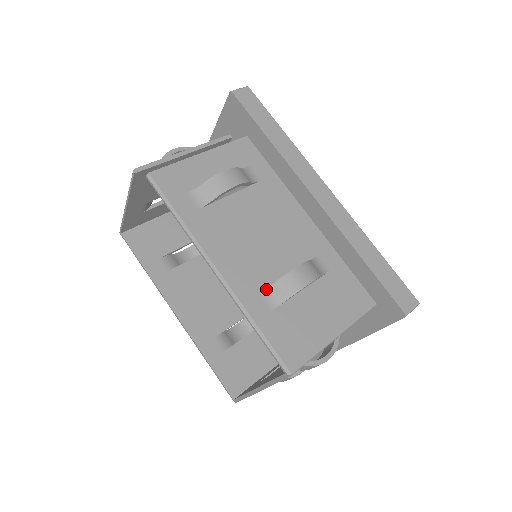
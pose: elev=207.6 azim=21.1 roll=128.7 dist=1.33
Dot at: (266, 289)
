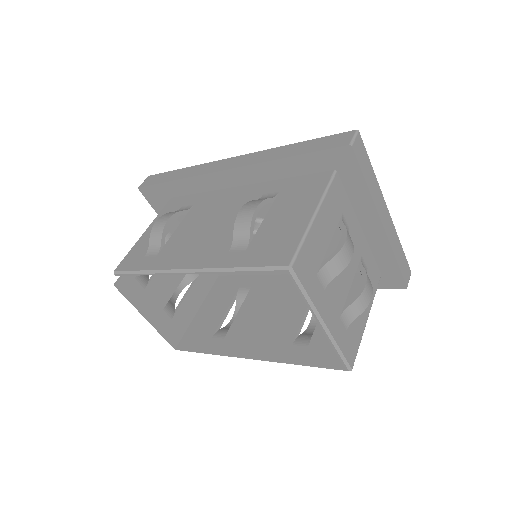
Dot at: (232, 244)
